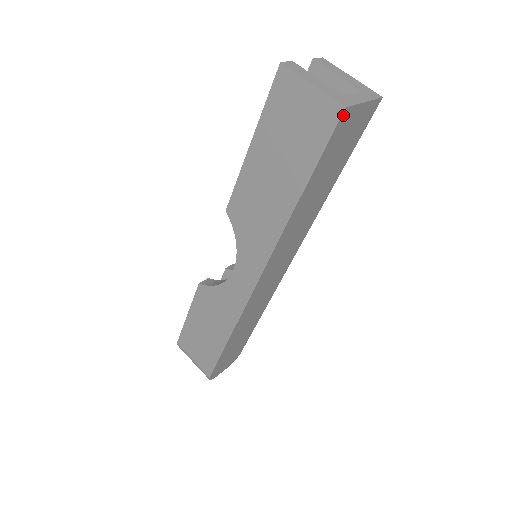
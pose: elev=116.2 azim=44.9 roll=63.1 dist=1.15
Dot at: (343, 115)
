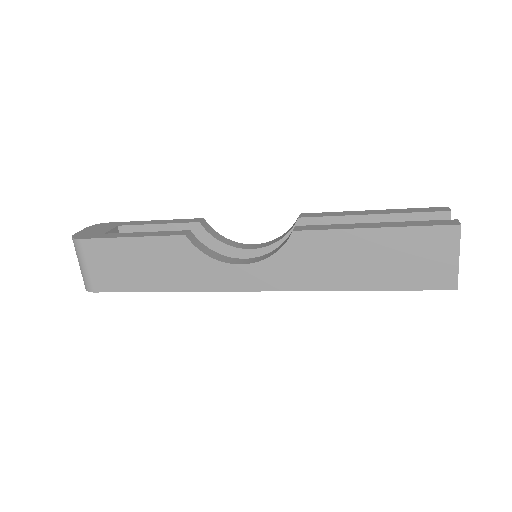
Dot at: (449, 289)
